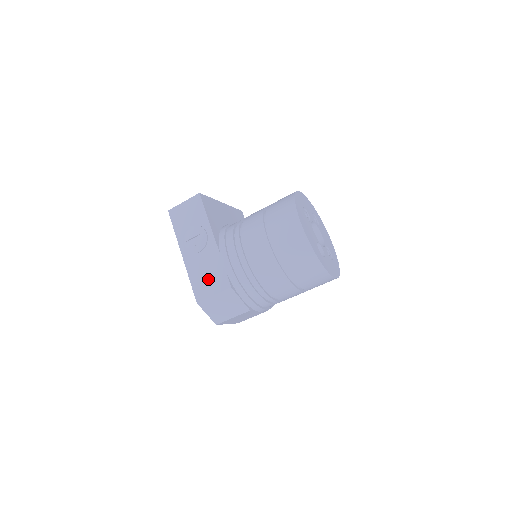
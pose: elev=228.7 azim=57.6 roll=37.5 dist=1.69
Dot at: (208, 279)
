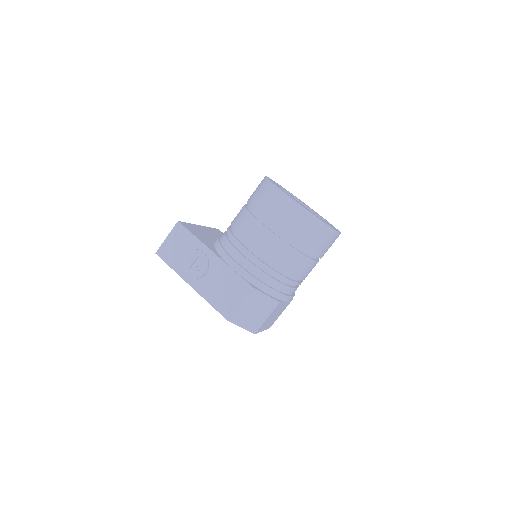
Dot at: (227, 293)
